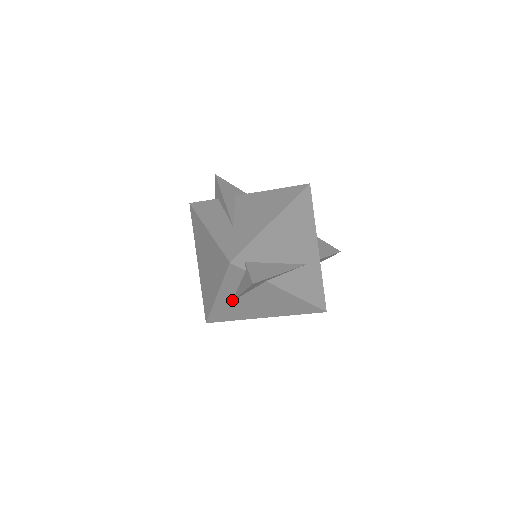
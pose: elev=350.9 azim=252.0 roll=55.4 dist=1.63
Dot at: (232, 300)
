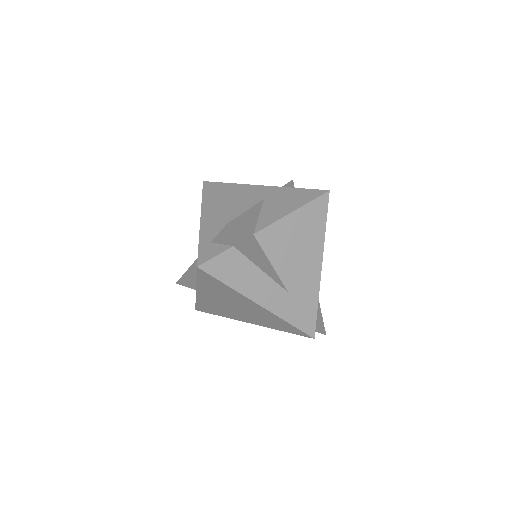
Dot at: occluded
